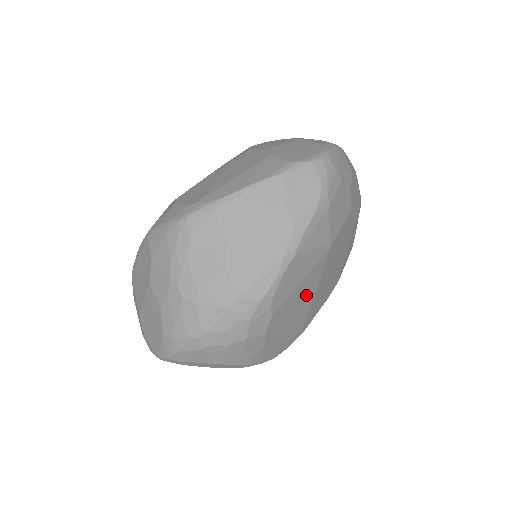
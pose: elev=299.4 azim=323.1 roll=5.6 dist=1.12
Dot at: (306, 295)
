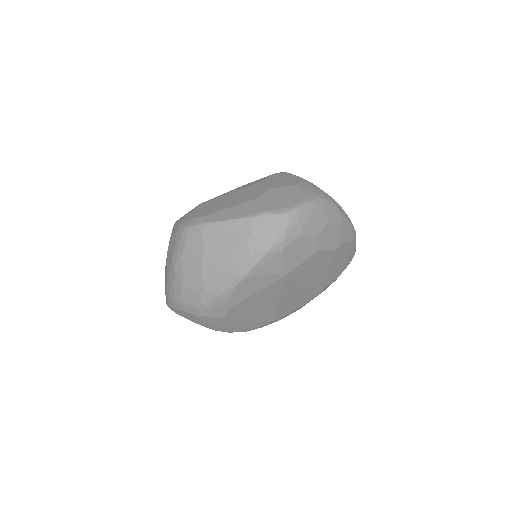
Dot at: (267, 300)
